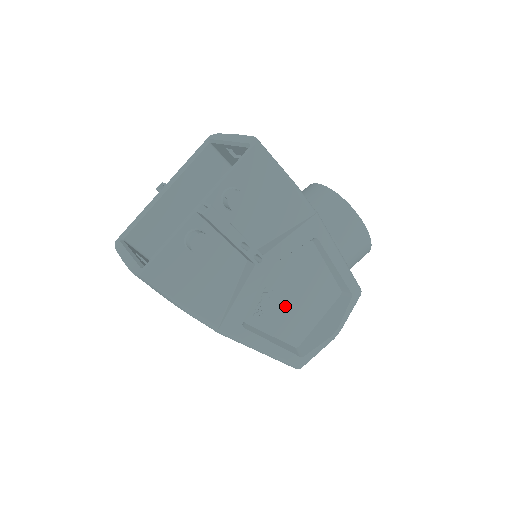
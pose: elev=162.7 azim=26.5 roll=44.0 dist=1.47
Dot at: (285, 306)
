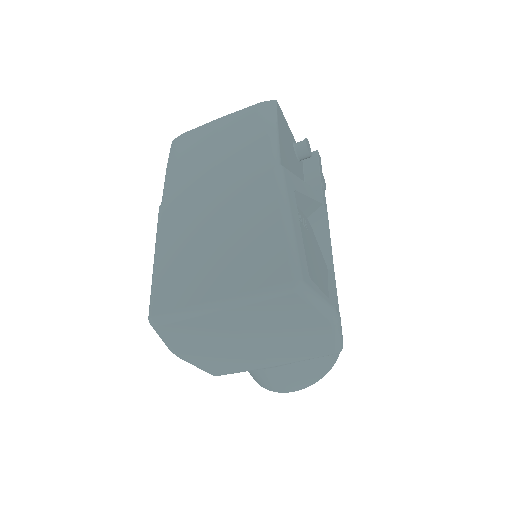
Dot at: (306, 249)
